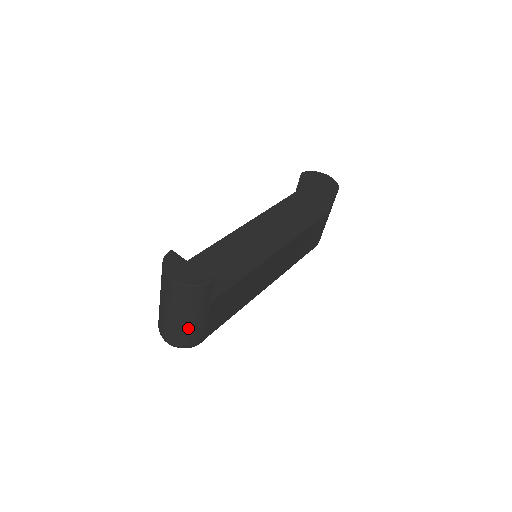
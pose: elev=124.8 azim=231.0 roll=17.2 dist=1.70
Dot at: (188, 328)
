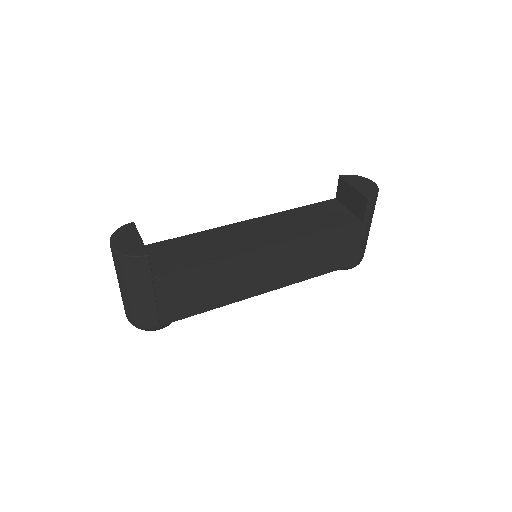
Dot at: (136, 305)
